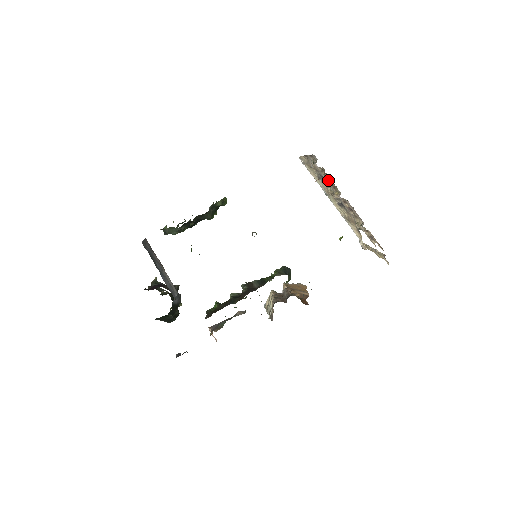
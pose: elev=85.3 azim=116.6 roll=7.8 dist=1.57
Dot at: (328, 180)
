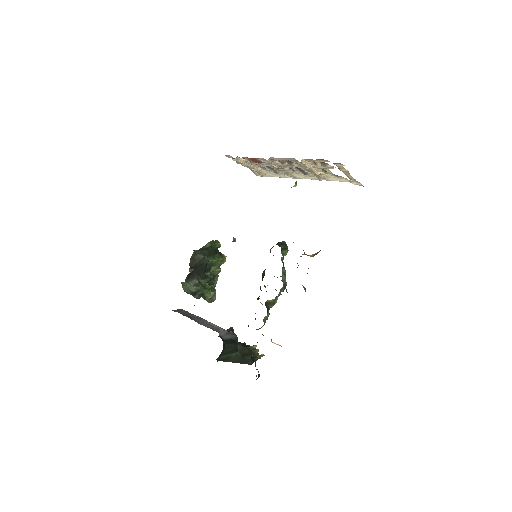
Dot at: (256, 162)
